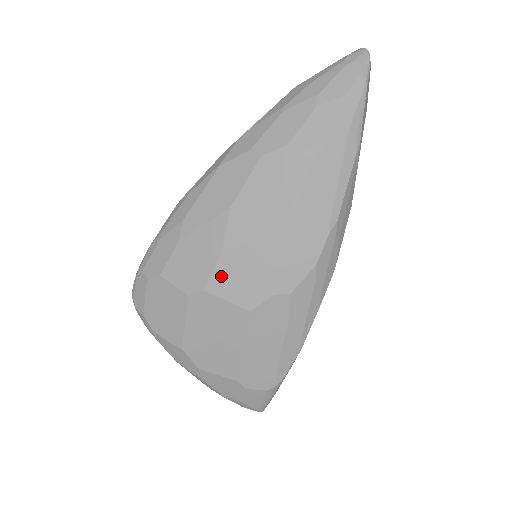
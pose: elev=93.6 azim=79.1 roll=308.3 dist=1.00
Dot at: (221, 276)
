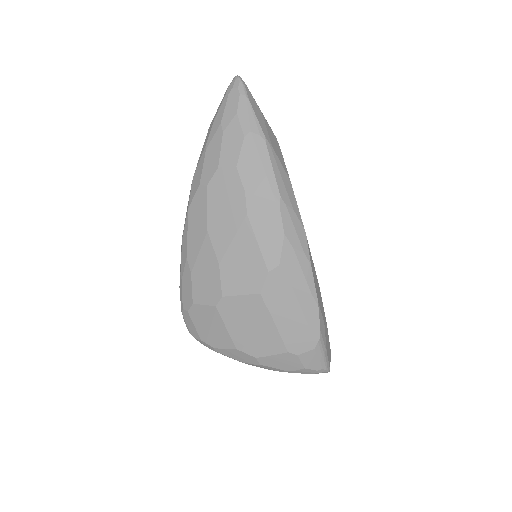
Dot at: (227, 280)
